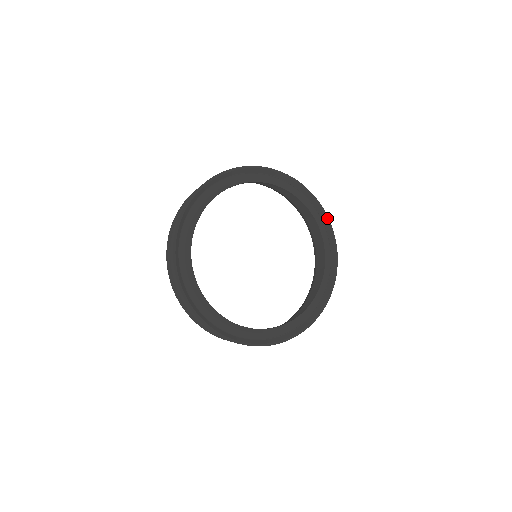
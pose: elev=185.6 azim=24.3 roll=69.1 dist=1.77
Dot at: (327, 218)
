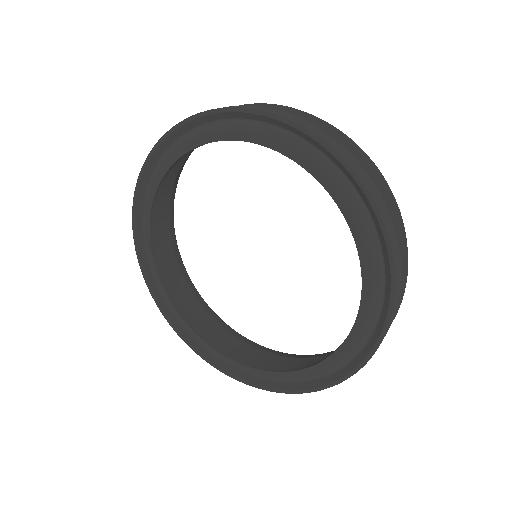
Dot at: (381, 337)
